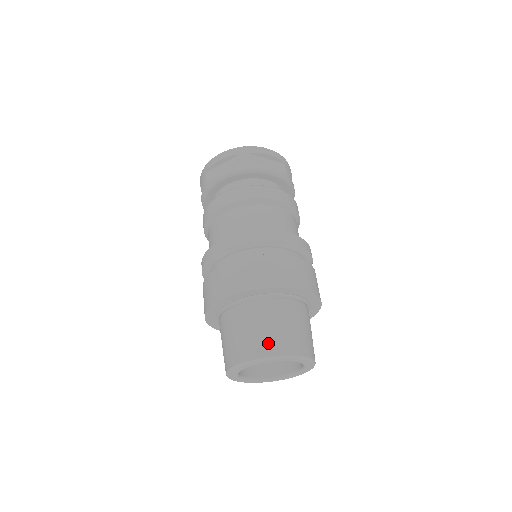
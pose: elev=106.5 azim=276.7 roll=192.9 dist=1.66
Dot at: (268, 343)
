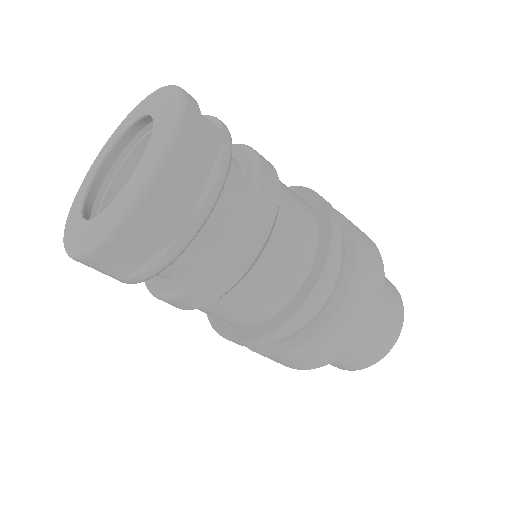
Dot at: (381, 348)
